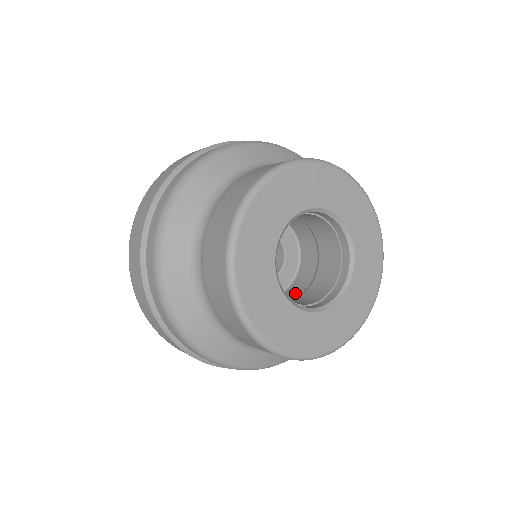
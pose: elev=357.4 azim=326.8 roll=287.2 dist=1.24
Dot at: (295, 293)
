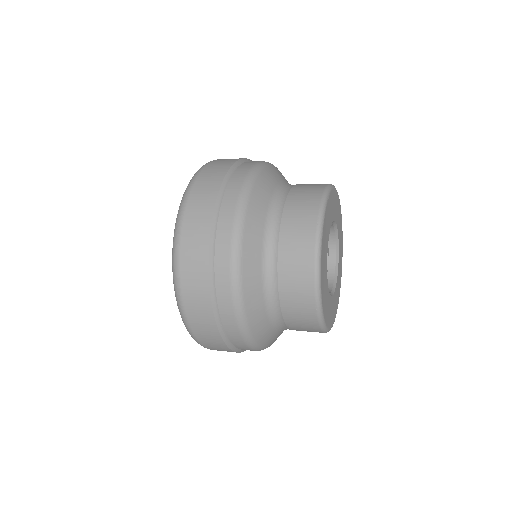
Dot at: occluded
